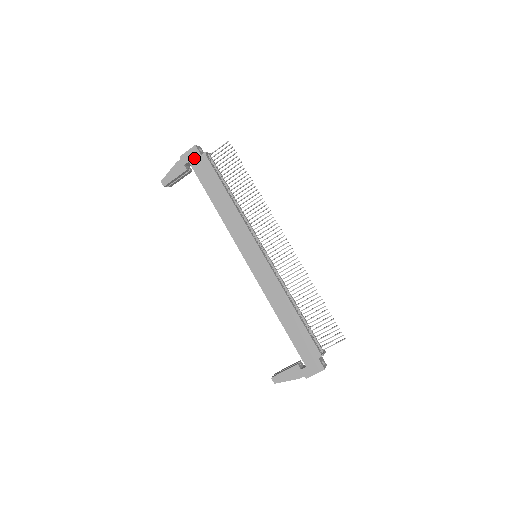
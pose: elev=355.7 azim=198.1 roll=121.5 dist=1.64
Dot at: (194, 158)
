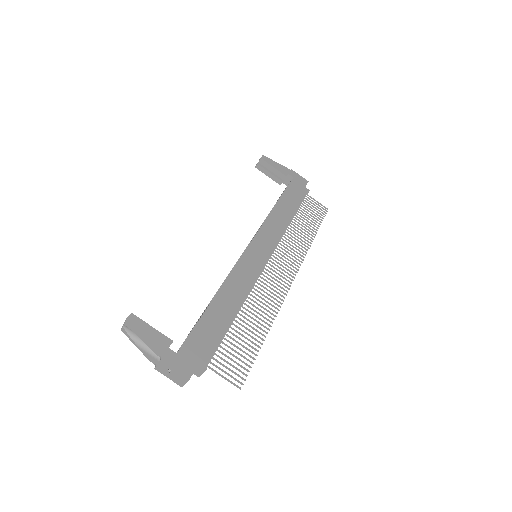
Dot at: (299, 181)
